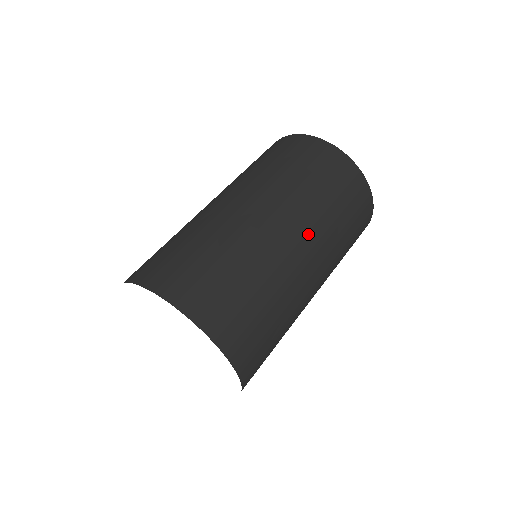
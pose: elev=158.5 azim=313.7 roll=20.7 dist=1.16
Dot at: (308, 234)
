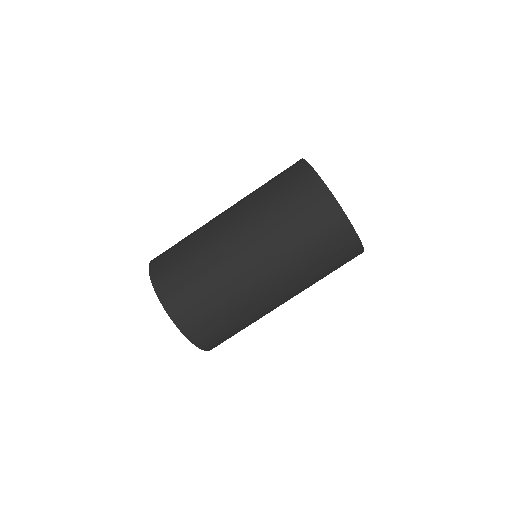
Dot at: (271, 264)
